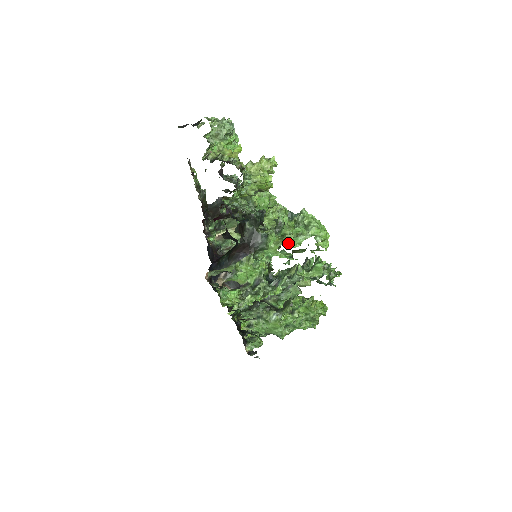
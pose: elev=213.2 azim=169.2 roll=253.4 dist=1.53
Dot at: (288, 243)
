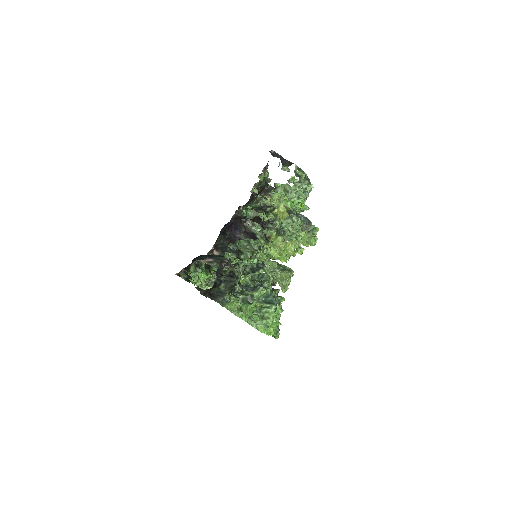
Dot at: occluded
